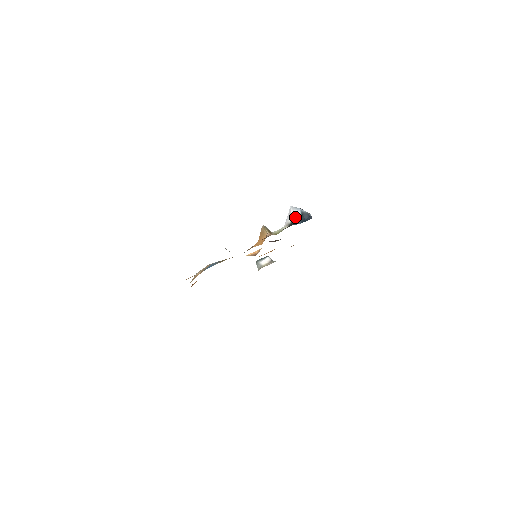
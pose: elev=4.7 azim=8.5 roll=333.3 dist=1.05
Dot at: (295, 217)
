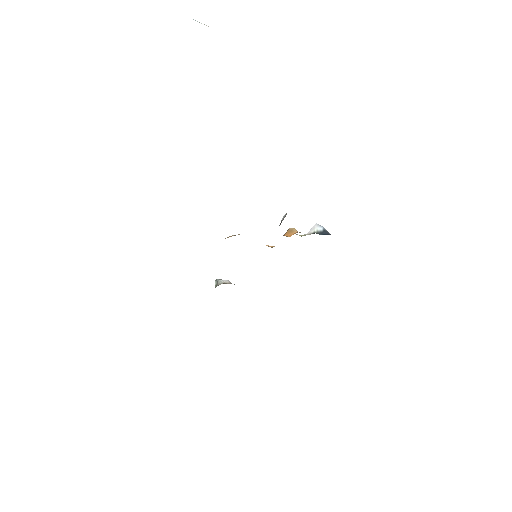
Dot at: (318, 231)
